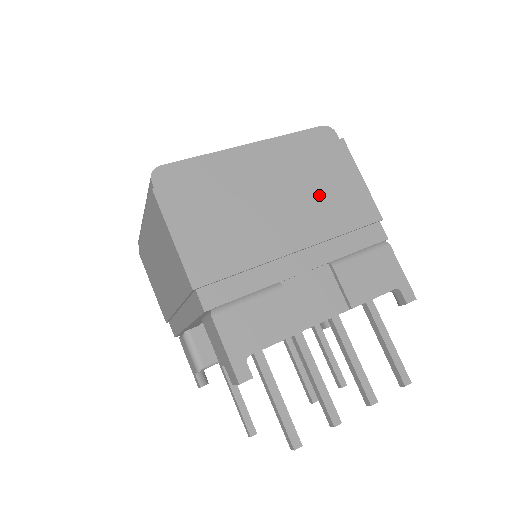
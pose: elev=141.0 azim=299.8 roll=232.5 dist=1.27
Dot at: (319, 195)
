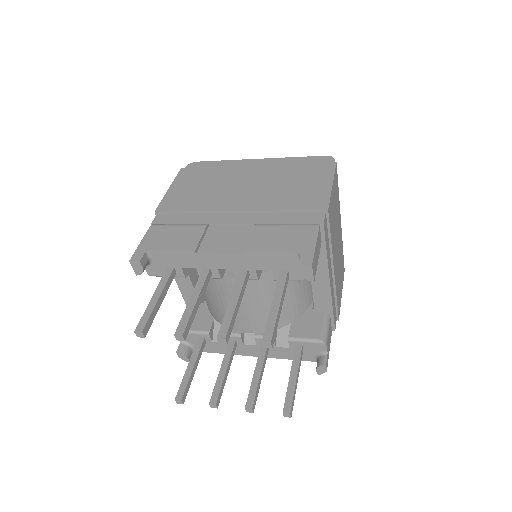
Dot at: (284, 187)
